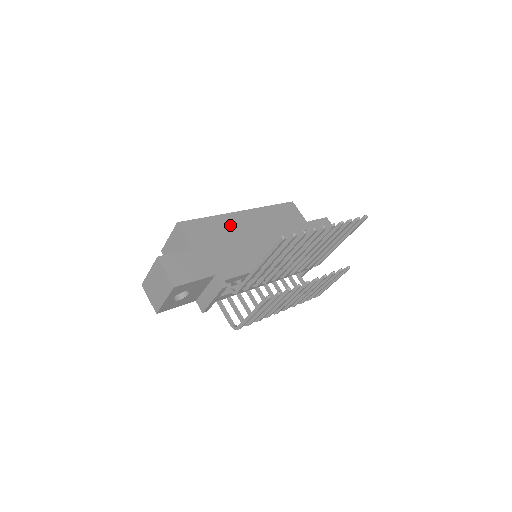
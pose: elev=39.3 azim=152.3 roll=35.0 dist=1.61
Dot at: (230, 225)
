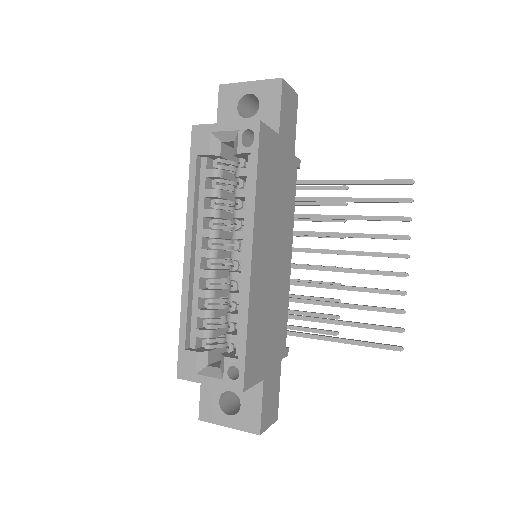
Dot at: (259, 297)
